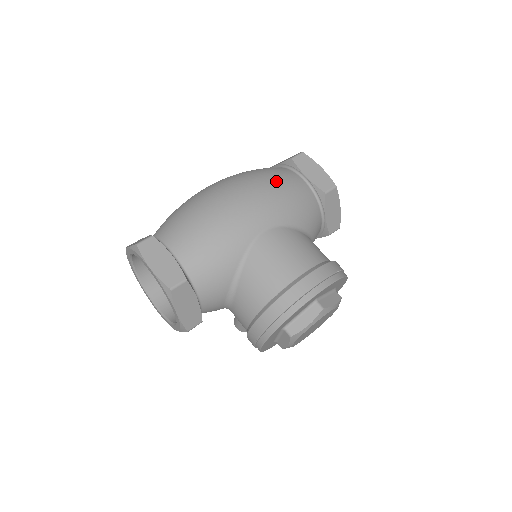
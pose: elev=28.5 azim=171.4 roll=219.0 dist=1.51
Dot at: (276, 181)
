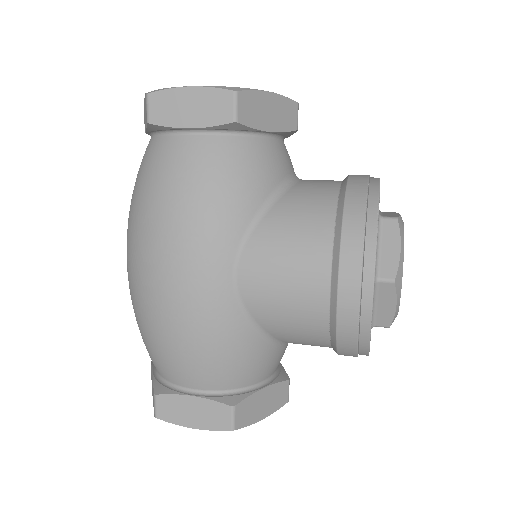
Dot at: (171, 193)
